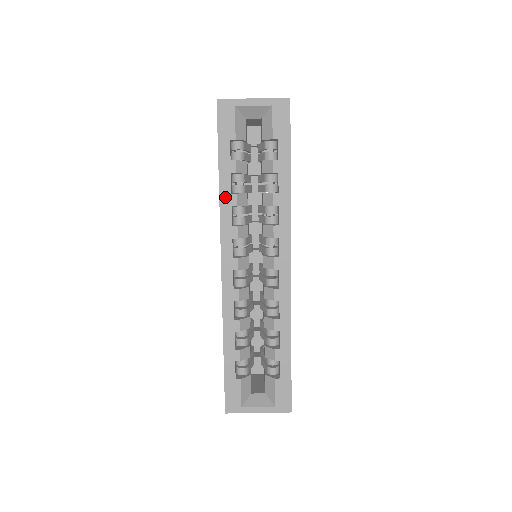
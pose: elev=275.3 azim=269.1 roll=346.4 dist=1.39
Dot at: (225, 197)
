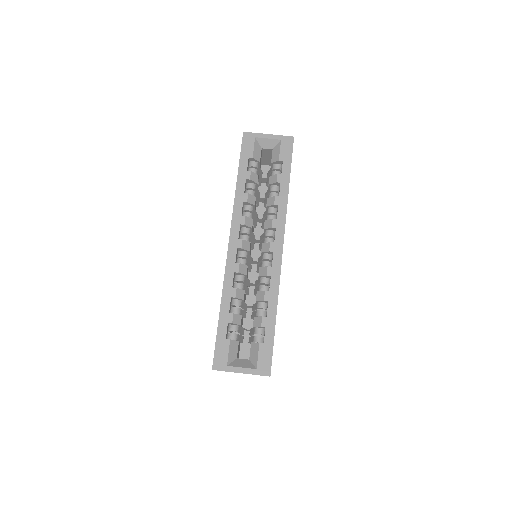
Dot at: (239, 195)
